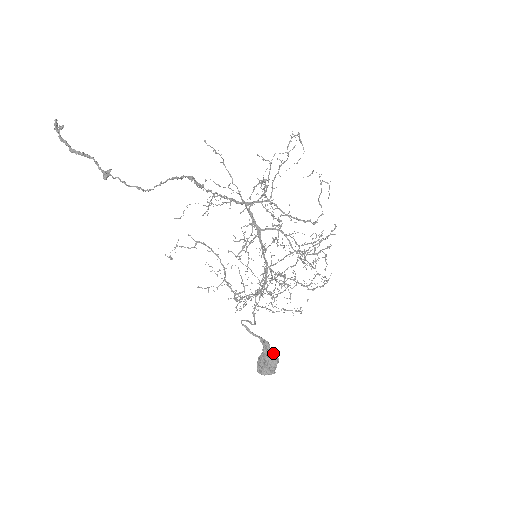
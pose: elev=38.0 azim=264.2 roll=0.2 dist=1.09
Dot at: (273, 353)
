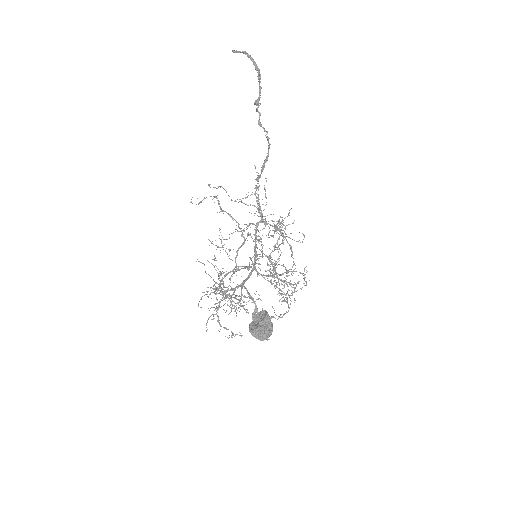
Dot at: occluded
